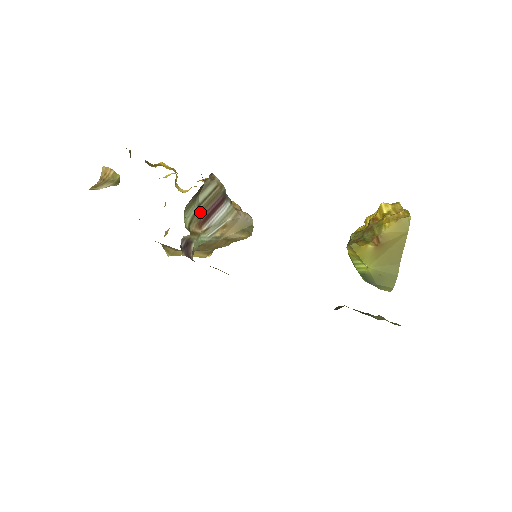
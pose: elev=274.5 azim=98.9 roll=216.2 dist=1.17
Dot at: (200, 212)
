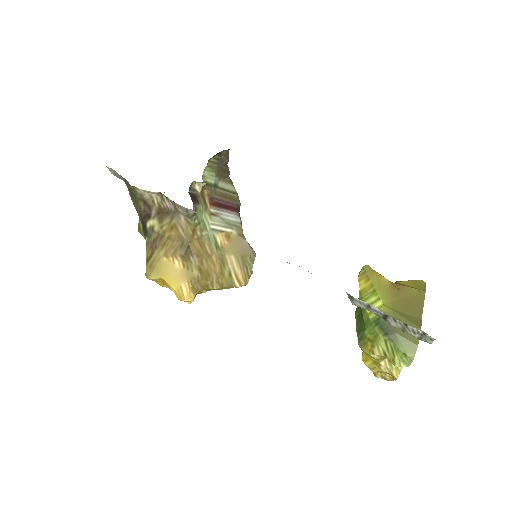
Dot at: (215, 193)
